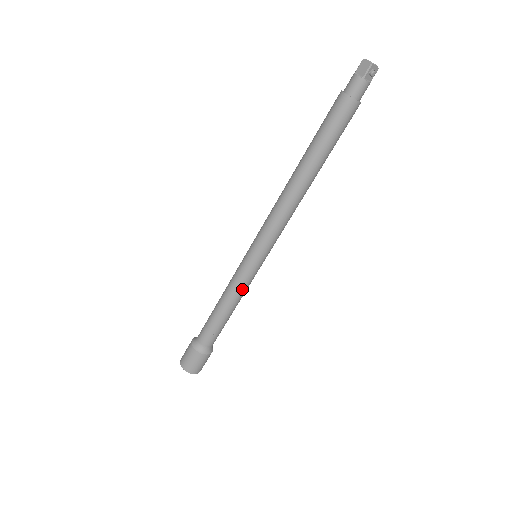
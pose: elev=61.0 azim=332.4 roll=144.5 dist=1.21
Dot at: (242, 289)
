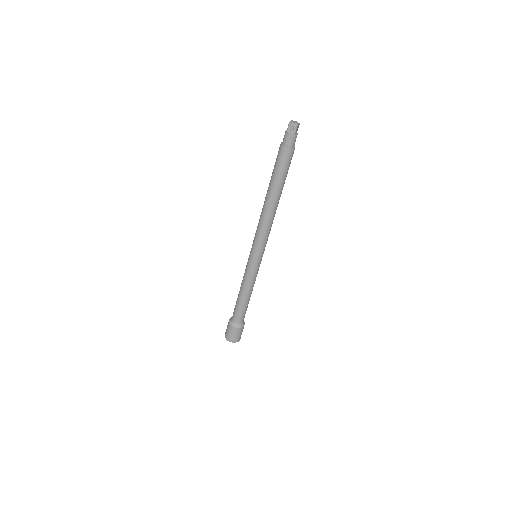
Dot at: (247, 278)
